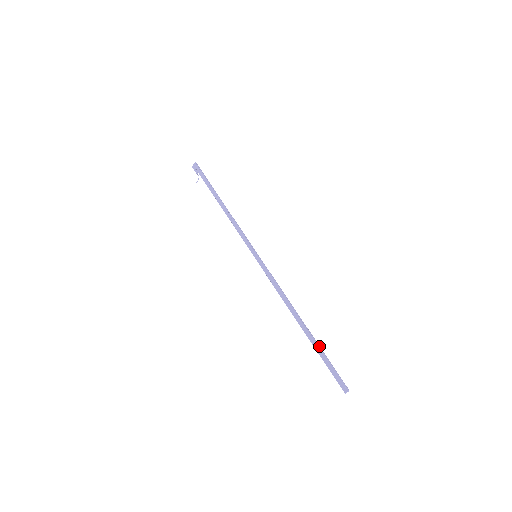
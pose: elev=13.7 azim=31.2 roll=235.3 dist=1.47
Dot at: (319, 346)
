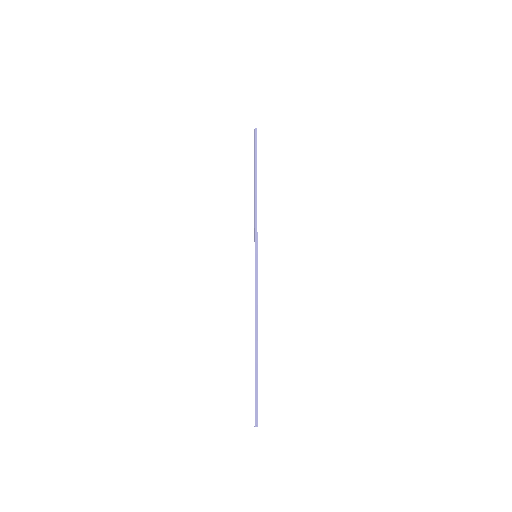
Dot at: (255, 373)
